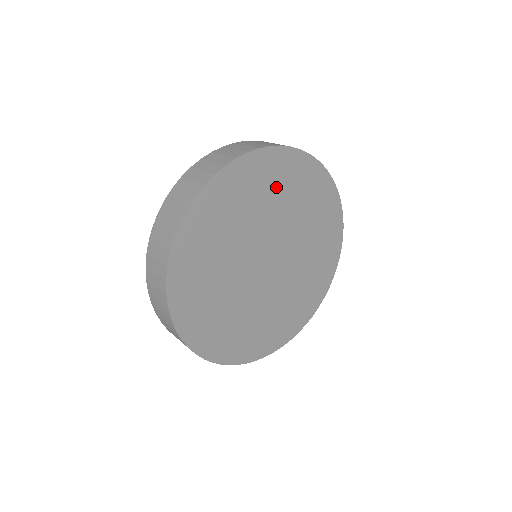
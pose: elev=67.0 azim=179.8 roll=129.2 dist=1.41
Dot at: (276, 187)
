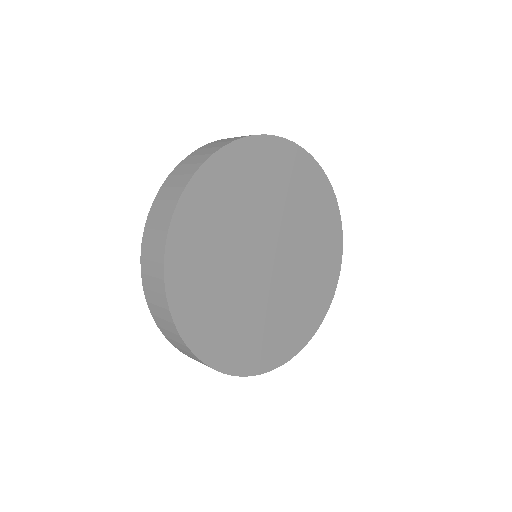
Dot at: (302, 193)
